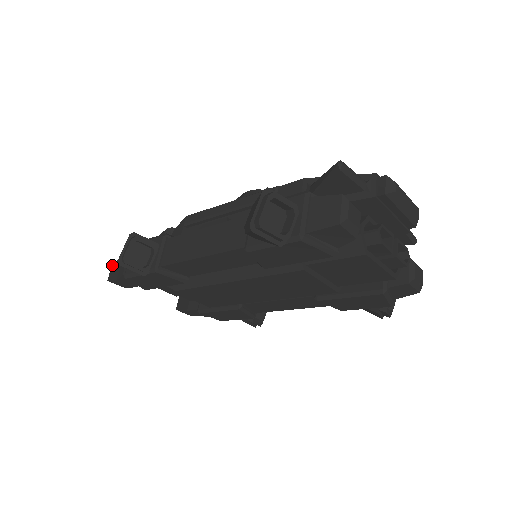
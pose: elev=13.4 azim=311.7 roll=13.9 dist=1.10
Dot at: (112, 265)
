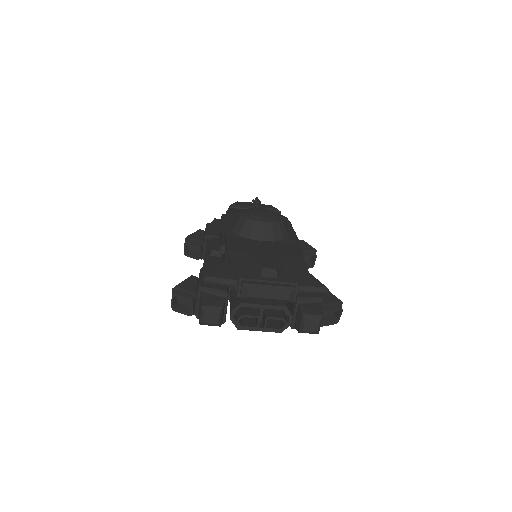
Dot at: occluded
